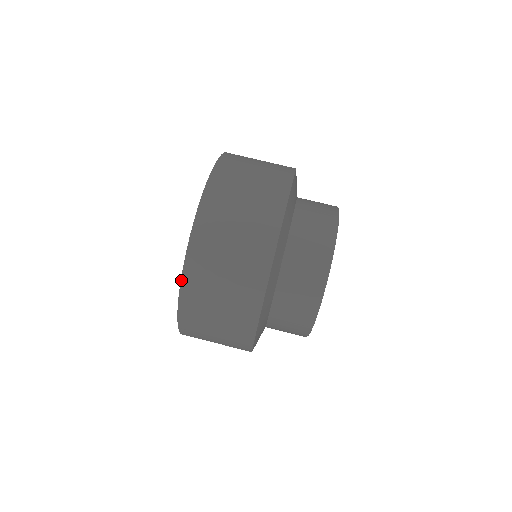
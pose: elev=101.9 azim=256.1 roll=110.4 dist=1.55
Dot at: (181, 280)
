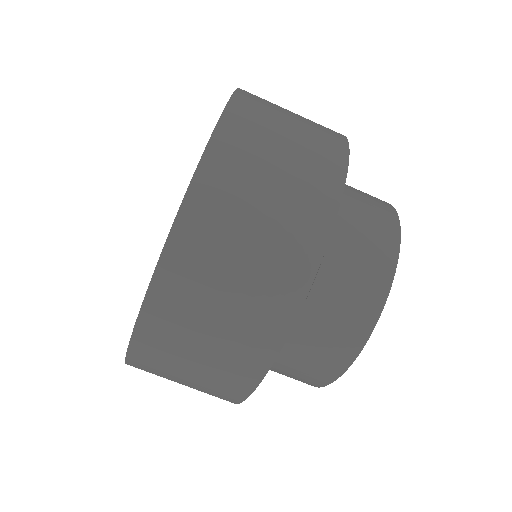
Dot at: (165, 244)
